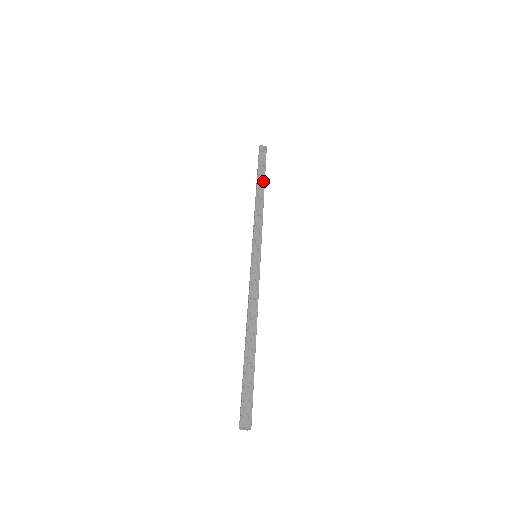
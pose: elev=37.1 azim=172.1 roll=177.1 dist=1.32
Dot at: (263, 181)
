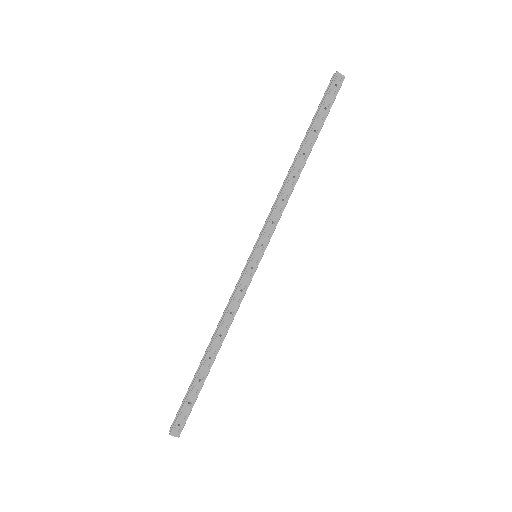
Dot at: (312, 143)
